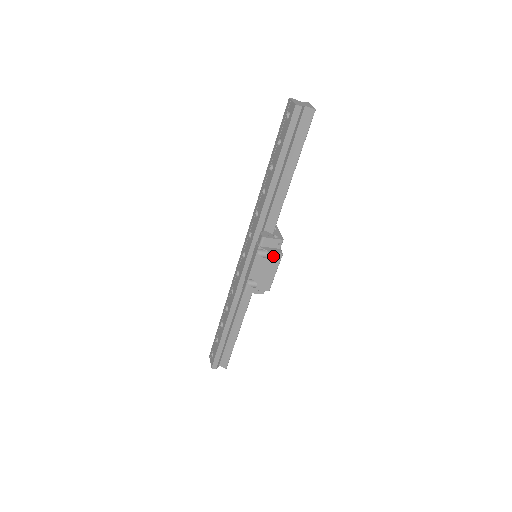
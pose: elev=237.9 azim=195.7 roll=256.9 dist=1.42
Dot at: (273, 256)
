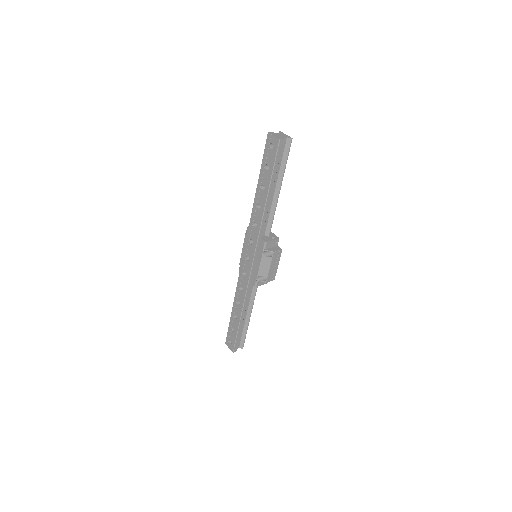
Dot at: (276, 254)
